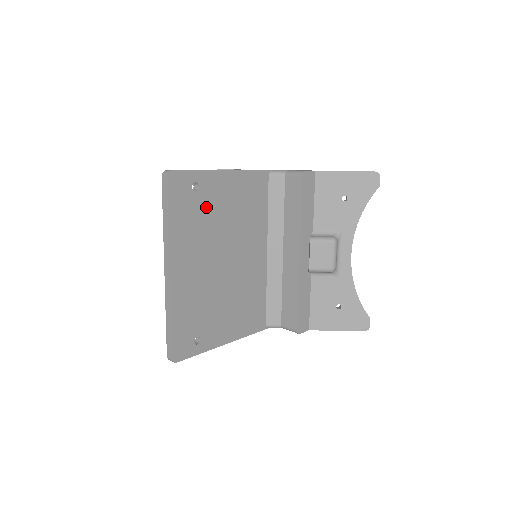
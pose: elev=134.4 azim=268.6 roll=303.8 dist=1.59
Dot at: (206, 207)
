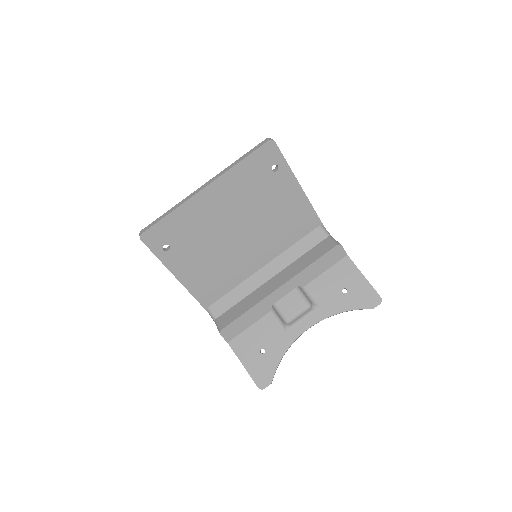
Dot at: (266, 187)
